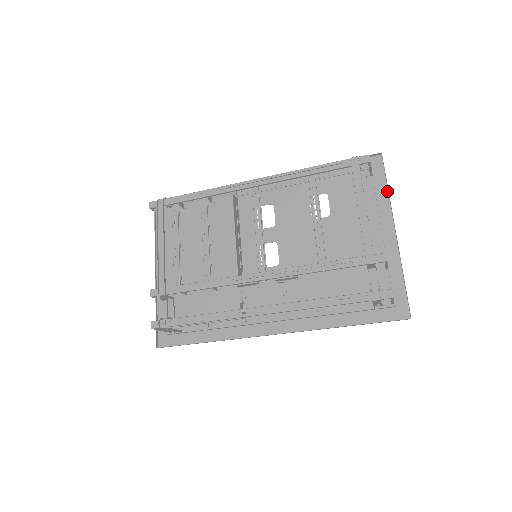
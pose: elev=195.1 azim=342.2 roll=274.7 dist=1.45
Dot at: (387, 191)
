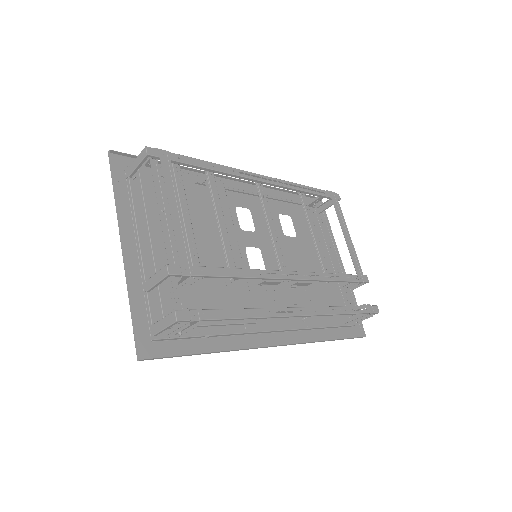
Dot at: (328, 230)
